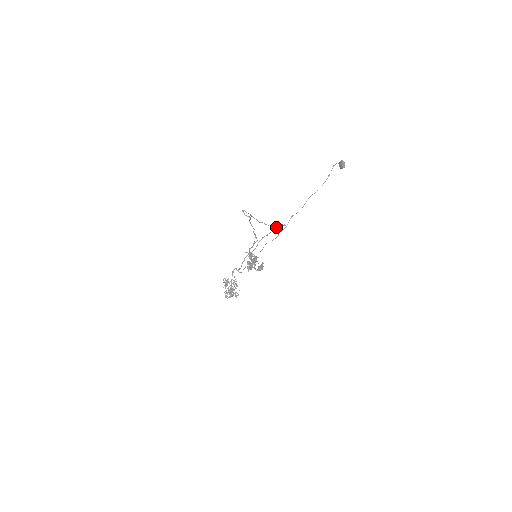
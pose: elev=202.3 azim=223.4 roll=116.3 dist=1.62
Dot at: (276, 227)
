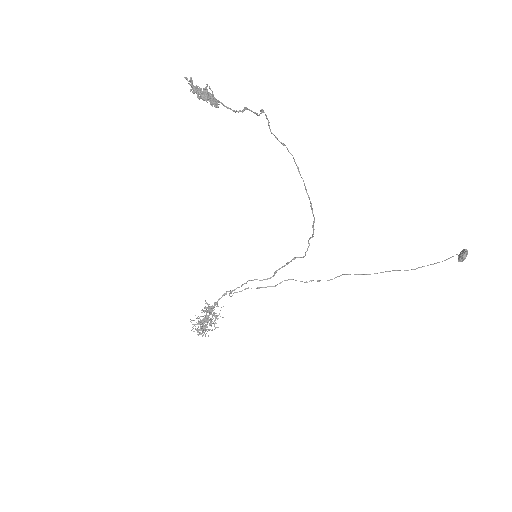
Dot at: (308, 240)
